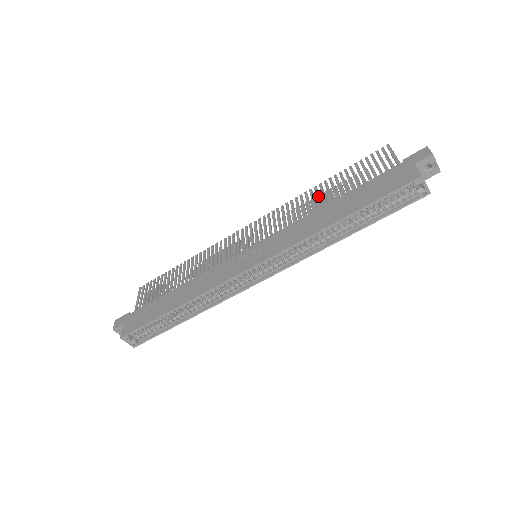
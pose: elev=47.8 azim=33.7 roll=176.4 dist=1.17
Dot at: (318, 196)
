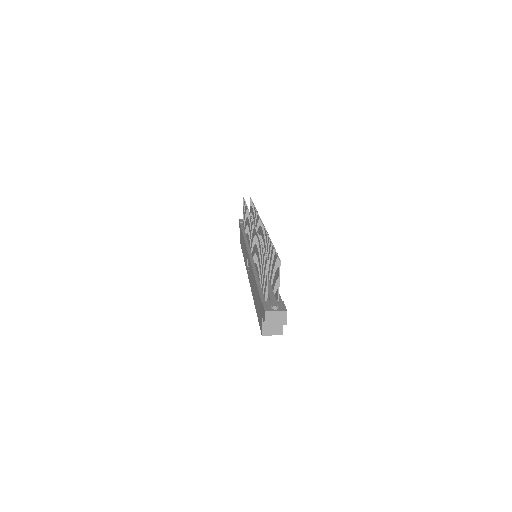
Dot at: (258, 254)
